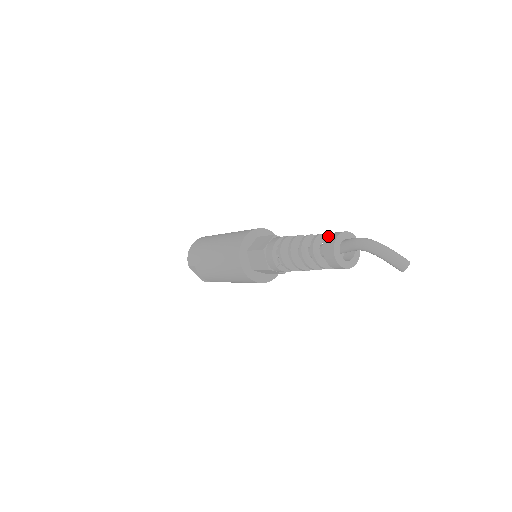
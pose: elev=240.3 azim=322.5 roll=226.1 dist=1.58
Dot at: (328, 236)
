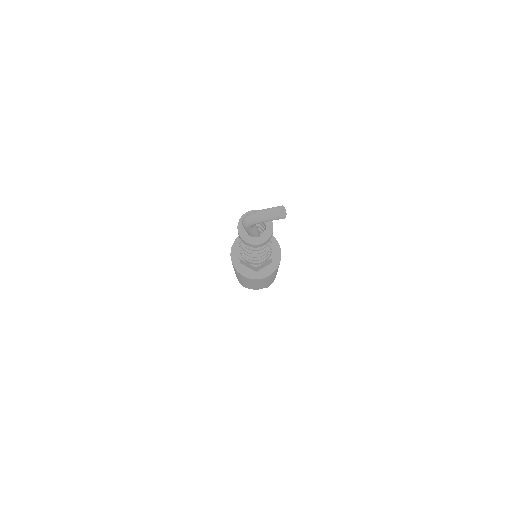
Dot at: occluded
